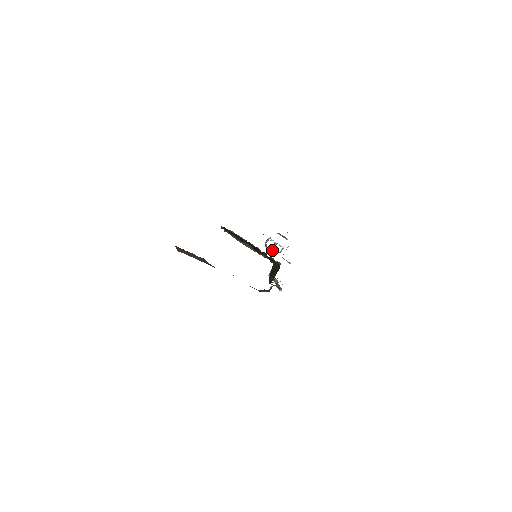
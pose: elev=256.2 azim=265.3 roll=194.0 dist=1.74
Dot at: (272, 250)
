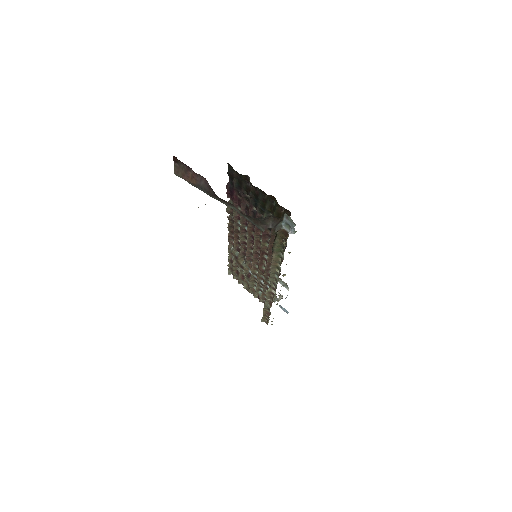
Dot at: occluded
